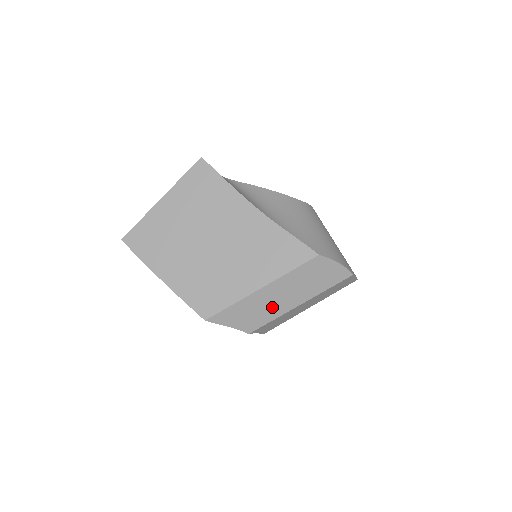
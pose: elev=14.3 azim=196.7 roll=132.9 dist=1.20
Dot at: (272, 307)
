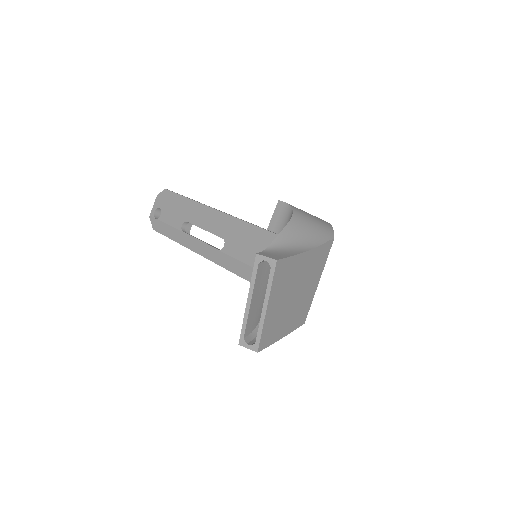
Dot at: occluded
